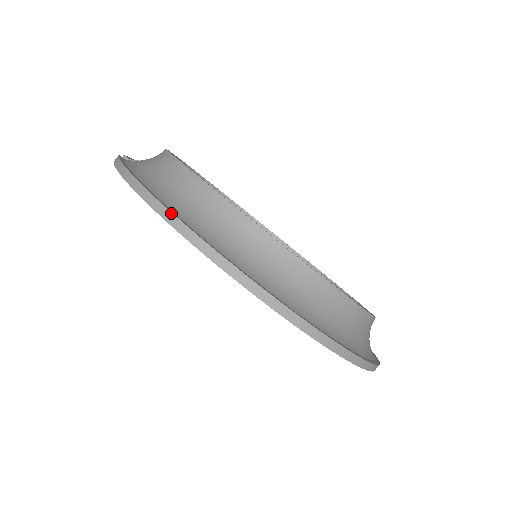
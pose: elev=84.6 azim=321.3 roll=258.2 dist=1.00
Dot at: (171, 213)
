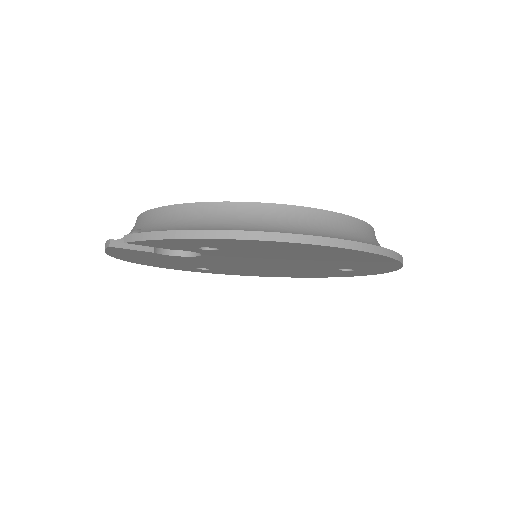
Dot at: (255, 232)
